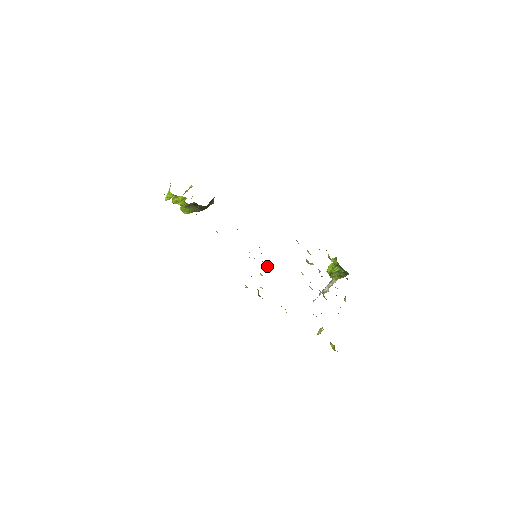
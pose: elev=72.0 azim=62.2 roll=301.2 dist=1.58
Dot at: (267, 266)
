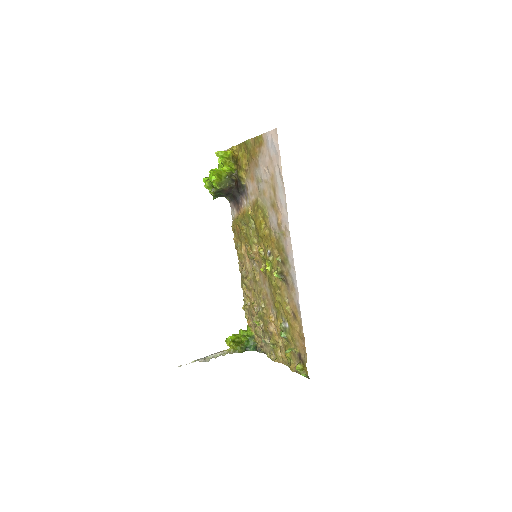
Dot at: (262, 270)
